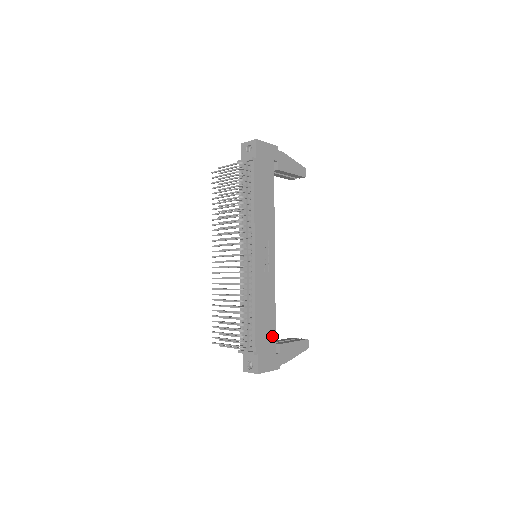
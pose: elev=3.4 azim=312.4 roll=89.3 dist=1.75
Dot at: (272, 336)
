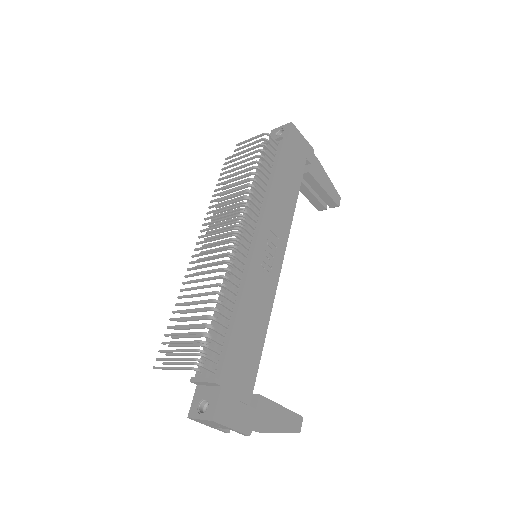
Dot at: (251, 373)
